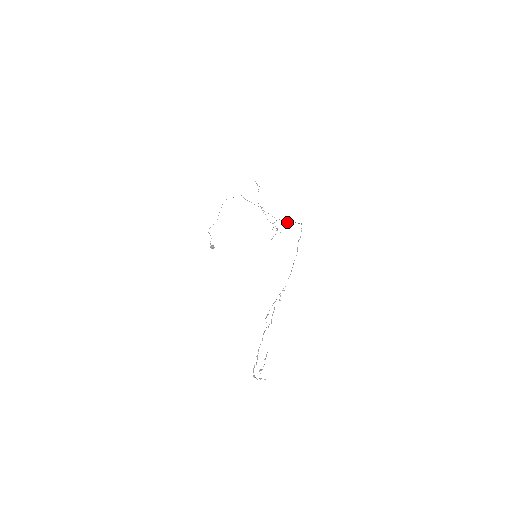
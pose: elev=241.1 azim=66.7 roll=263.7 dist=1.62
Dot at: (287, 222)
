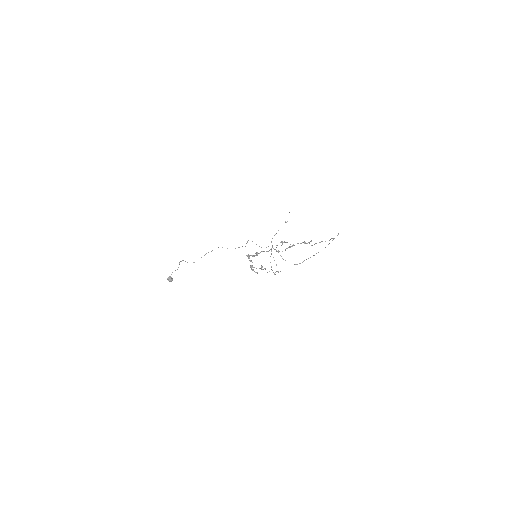
Dot at: (296, 264)
